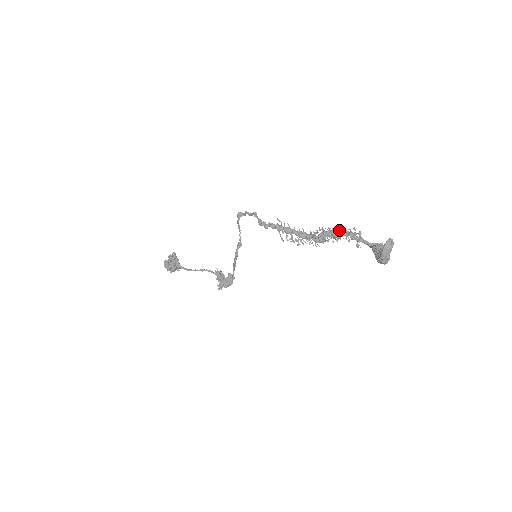
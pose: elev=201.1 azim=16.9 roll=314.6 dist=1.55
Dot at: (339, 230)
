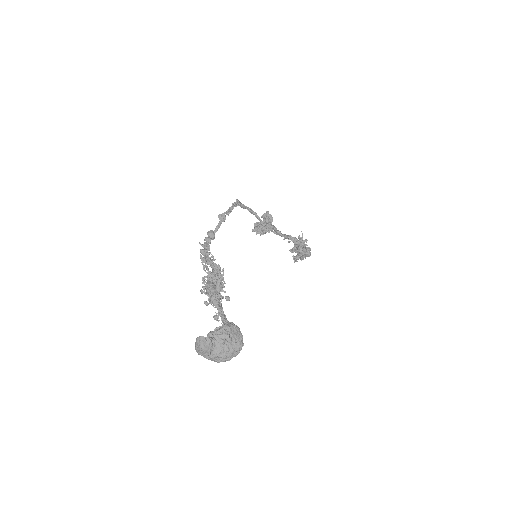
Dot at: (203, 289)
